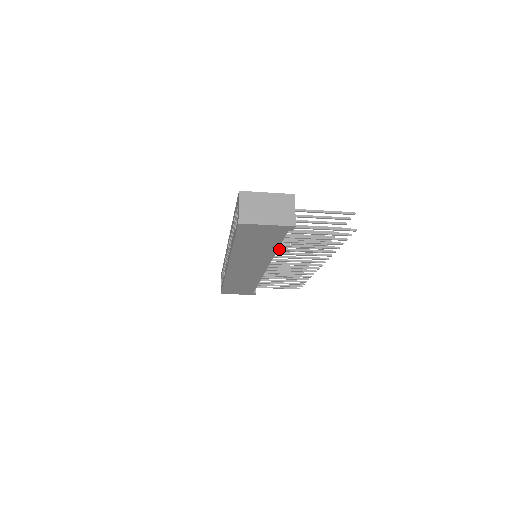
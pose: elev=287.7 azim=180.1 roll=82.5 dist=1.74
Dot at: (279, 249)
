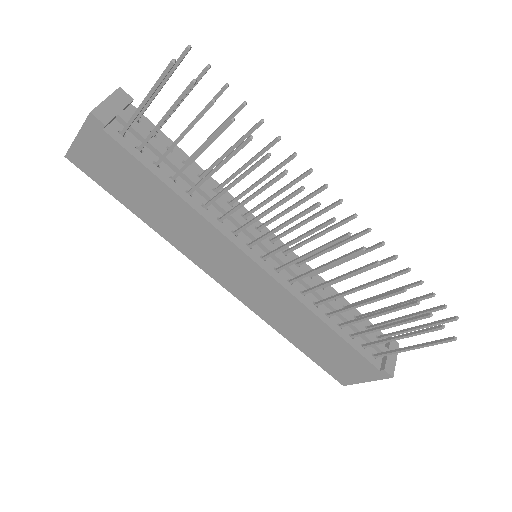
Dot at: (207, 203)
